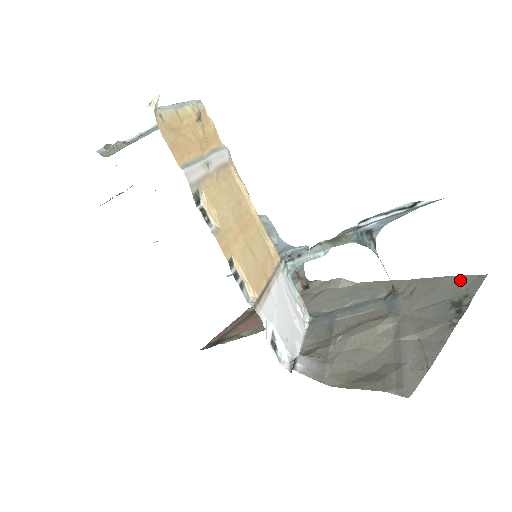
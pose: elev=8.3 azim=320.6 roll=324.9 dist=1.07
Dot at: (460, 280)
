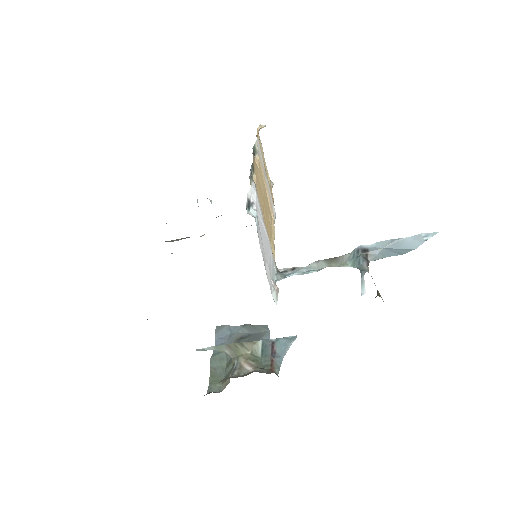
Dot at: occluded
